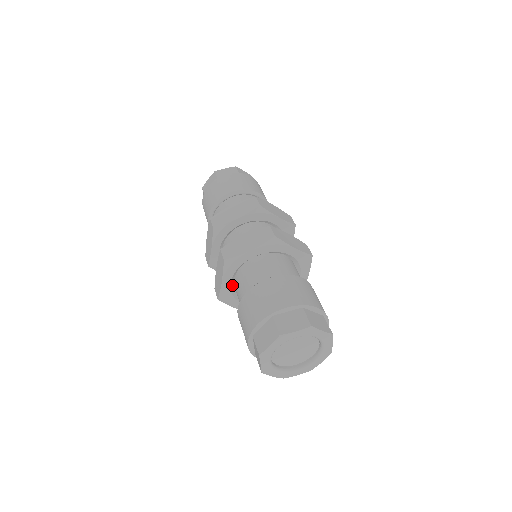
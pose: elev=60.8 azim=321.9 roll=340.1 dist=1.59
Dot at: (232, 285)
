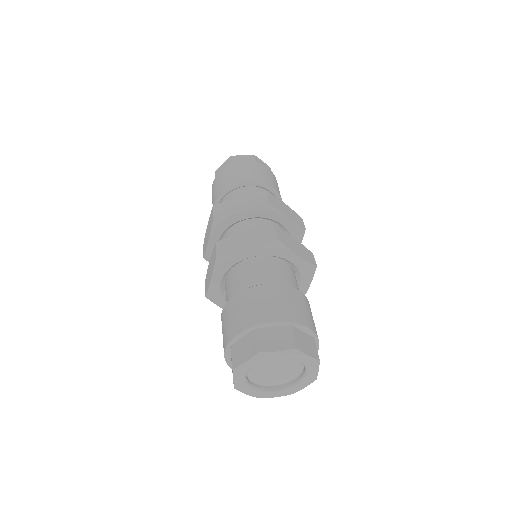
Dot at: (223, 284)
